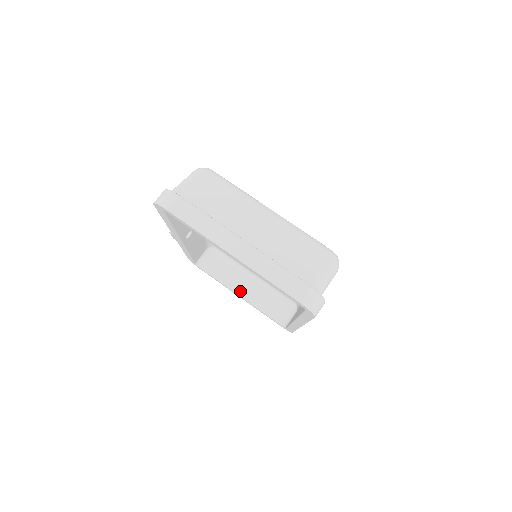
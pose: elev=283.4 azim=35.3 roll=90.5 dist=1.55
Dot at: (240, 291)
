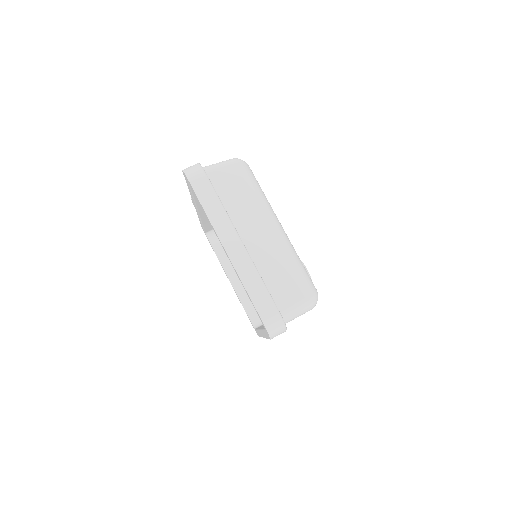
Dot at: (232, 277)
